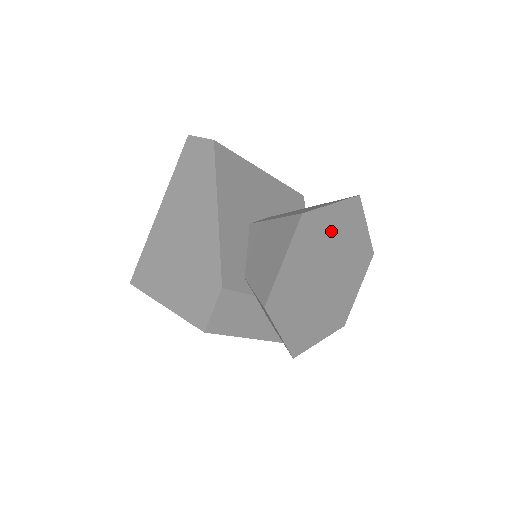
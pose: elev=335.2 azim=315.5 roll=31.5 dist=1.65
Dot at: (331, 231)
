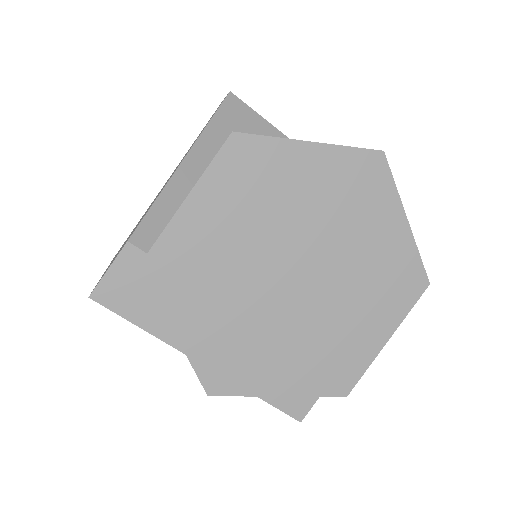
Dot at: (307, 192)
